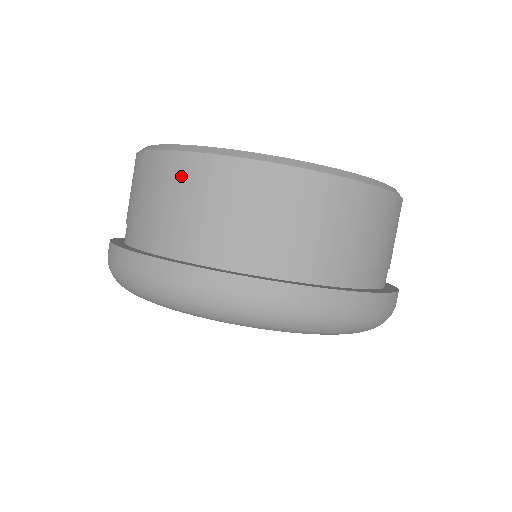
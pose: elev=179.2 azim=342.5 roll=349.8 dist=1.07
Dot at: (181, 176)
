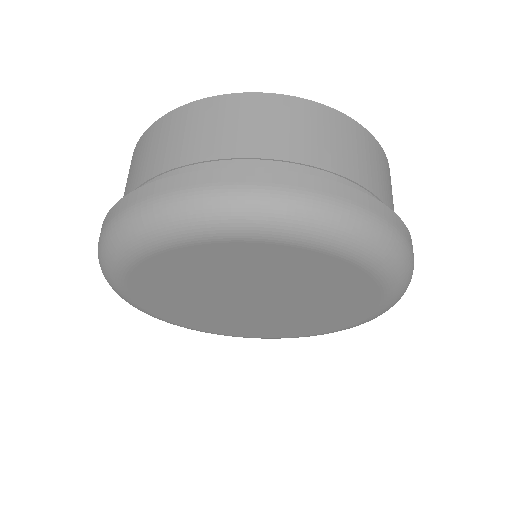
Dot at: (129, 169)
